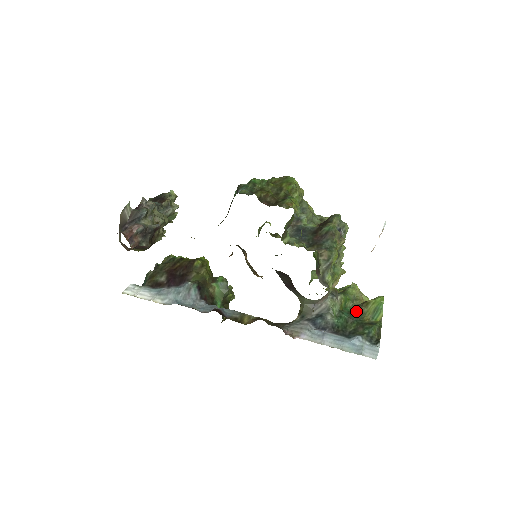
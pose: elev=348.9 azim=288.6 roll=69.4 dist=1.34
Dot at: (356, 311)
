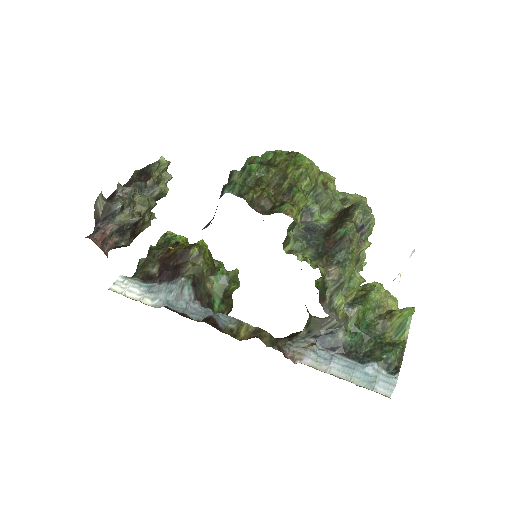
Dot at: (376, 324)
